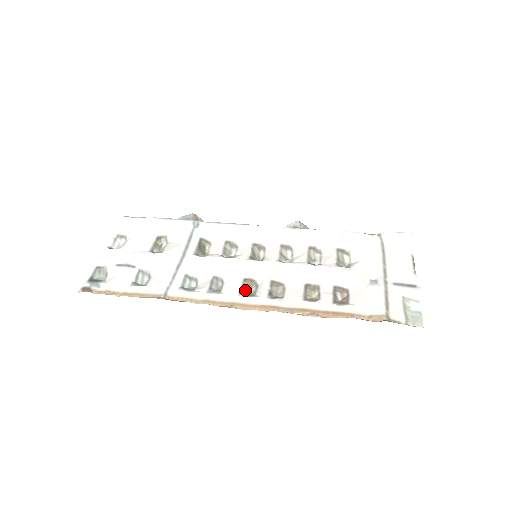
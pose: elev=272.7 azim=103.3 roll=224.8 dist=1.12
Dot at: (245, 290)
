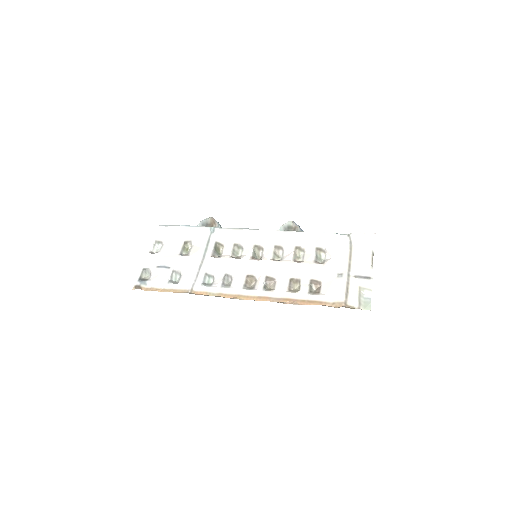
Dot at: (247, 284)
